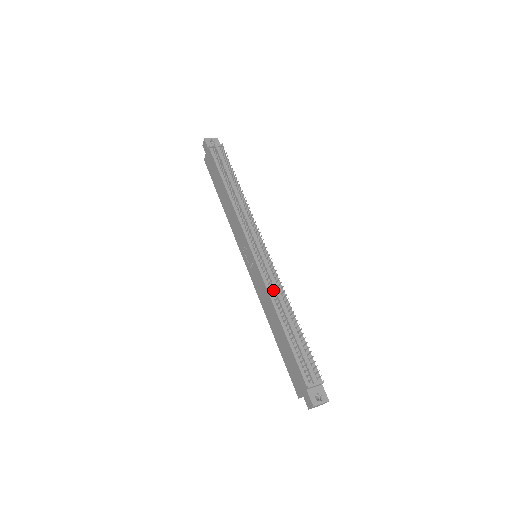
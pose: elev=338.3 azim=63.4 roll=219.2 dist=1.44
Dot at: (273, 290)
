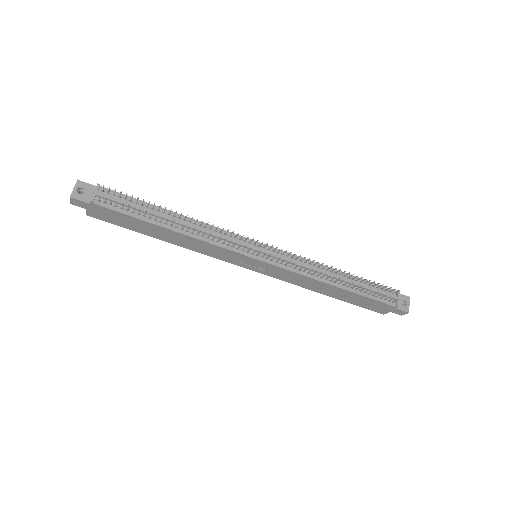
Dot at: (310, 272)
